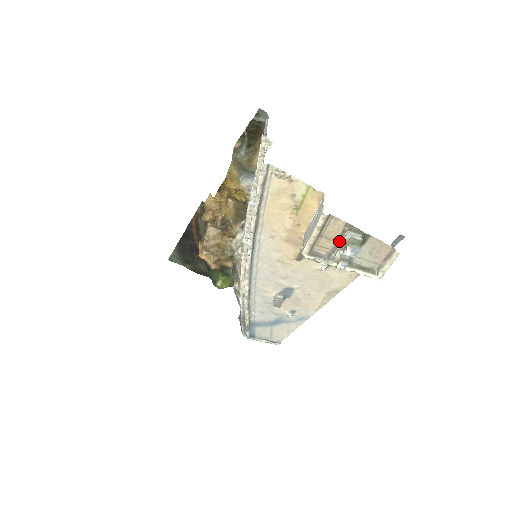
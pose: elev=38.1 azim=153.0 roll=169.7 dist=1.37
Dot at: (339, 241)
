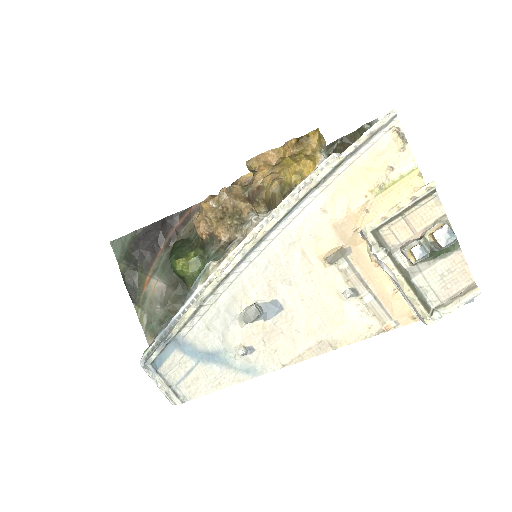
Dot at: (418, 237)
